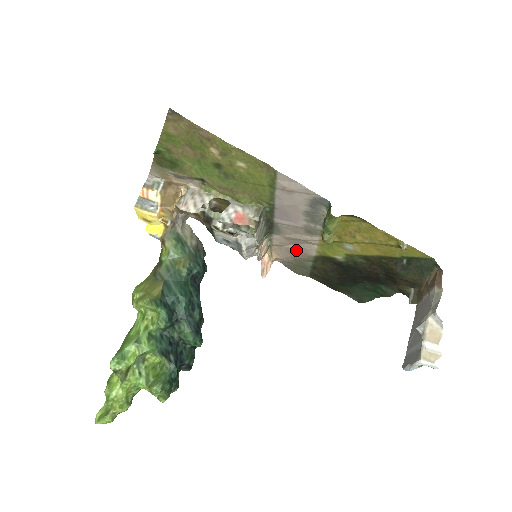
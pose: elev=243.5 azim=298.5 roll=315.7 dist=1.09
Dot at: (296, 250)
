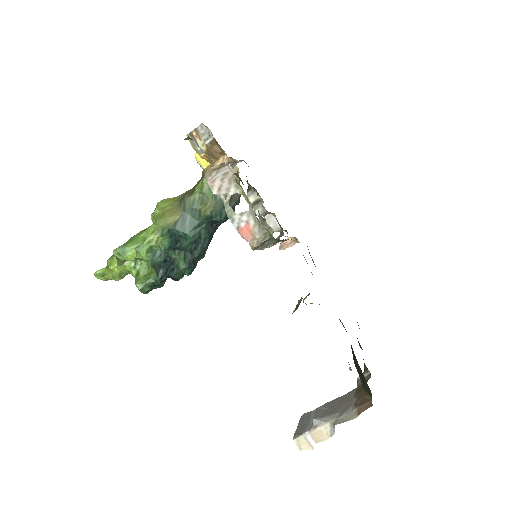
Dot at: occluded
